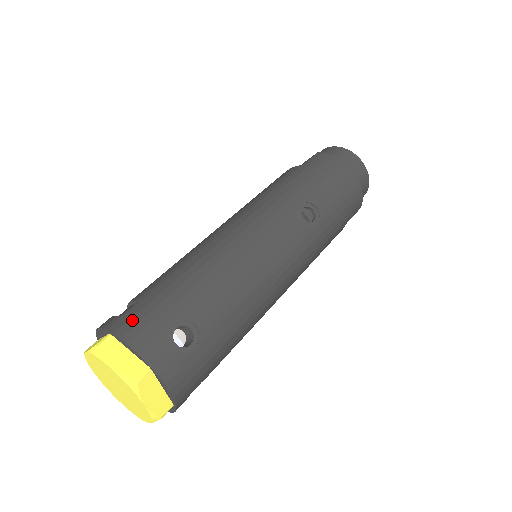
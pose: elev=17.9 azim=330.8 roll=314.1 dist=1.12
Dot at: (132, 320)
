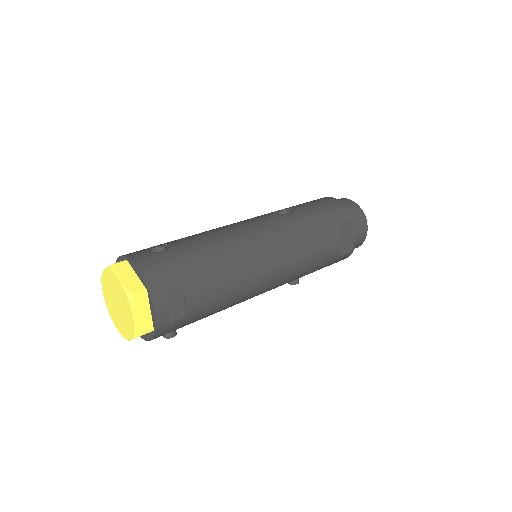
Dot at: occluded
